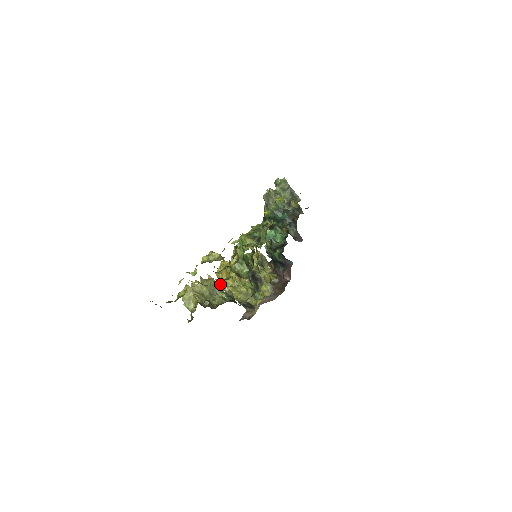
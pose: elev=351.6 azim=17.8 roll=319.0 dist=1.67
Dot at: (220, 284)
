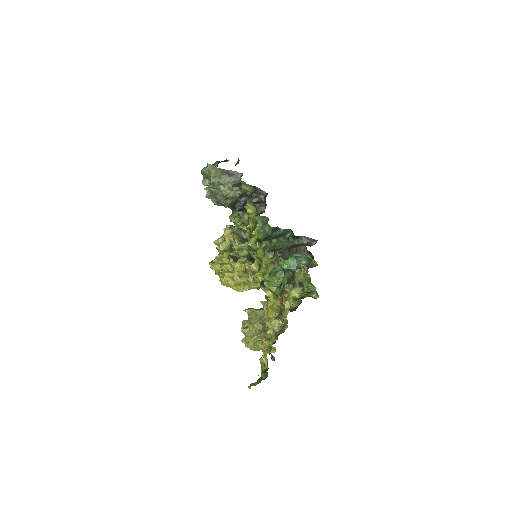
Dot at: occluded
